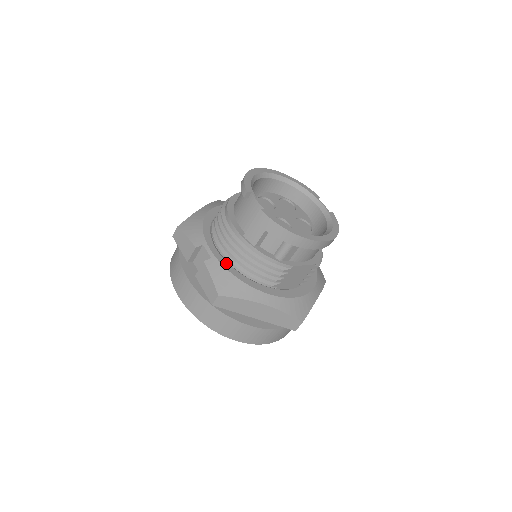
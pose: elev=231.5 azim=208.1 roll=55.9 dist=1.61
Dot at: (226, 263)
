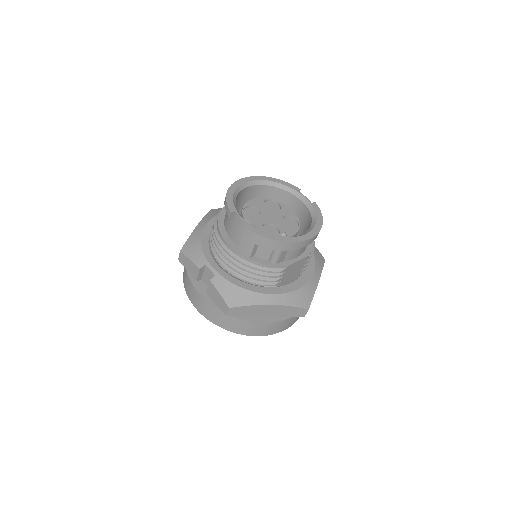
Dot at: (229, 276)
